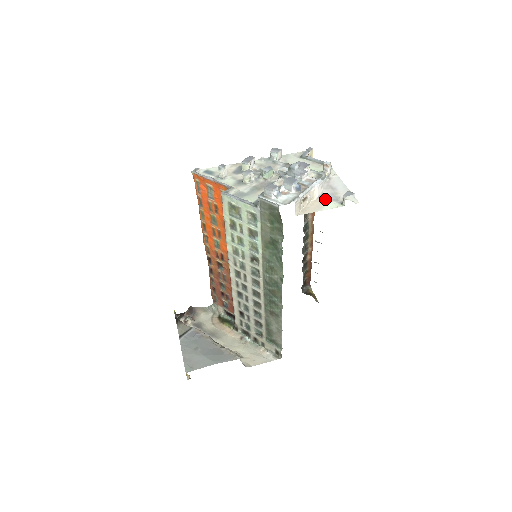
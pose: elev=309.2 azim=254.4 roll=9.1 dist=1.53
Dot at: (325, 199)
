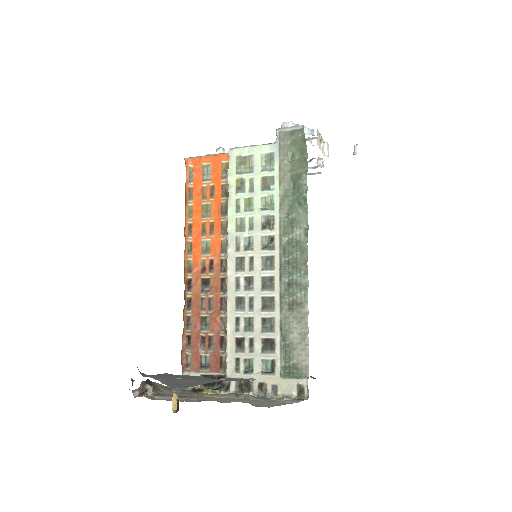
Dot at: occluded
